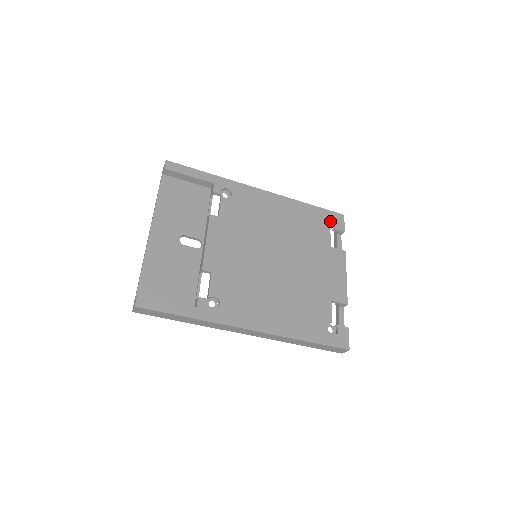
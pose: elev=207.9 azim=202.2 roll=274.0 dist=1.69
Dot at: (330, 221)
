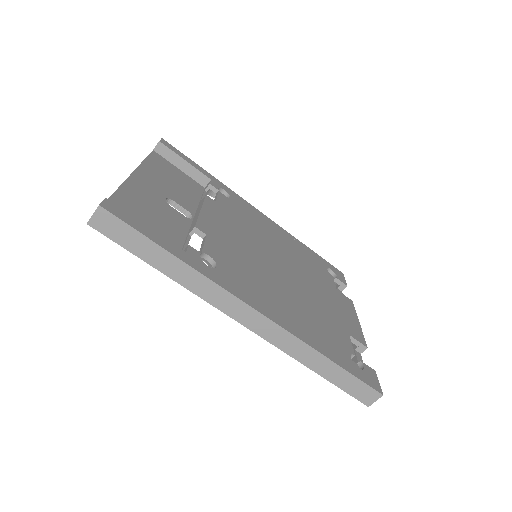
Dot at: (330, 272)
